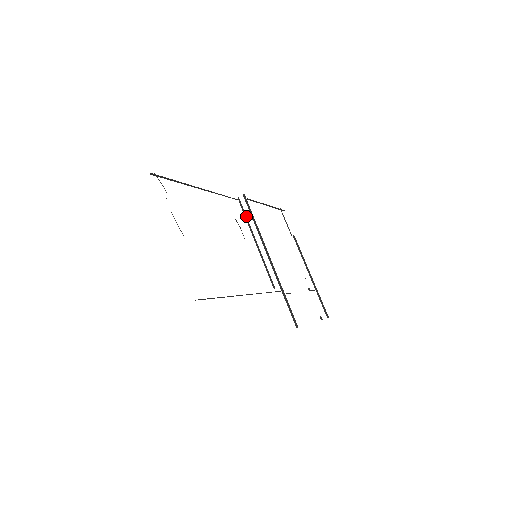
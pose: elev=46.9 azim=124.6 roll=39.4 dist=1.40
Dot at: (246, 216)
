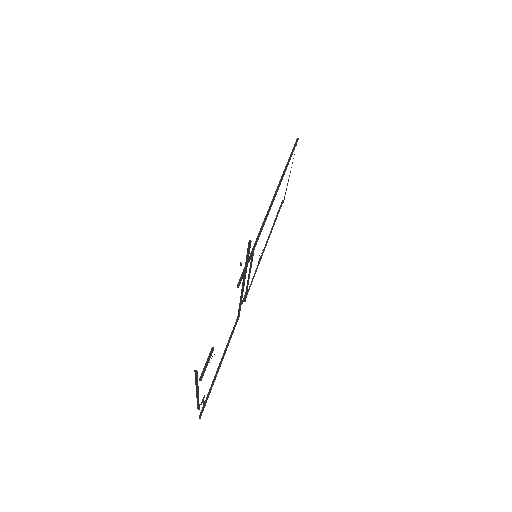
Dot at: occluded
